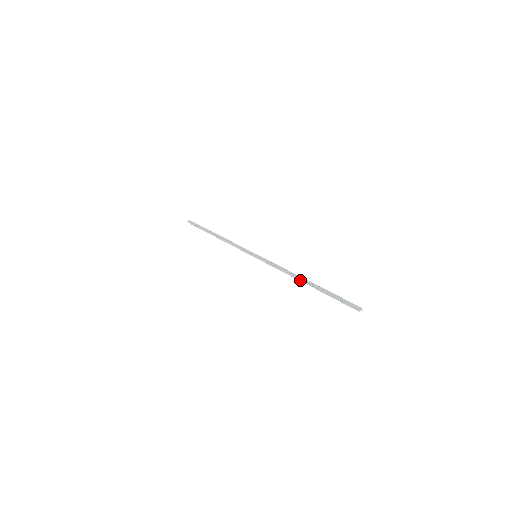
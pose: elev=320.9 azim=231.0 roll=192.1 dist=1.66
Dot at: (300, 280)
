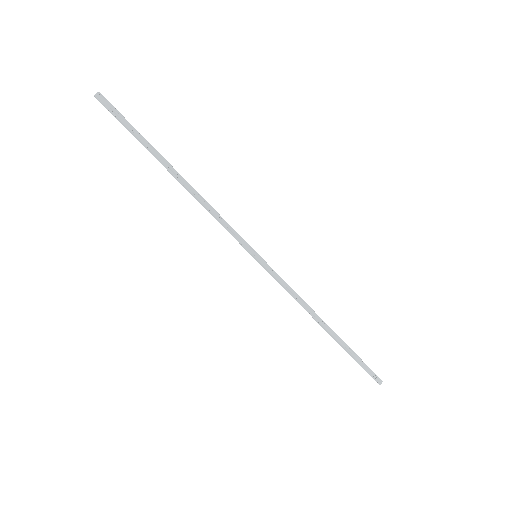
Dot at: (321, 325)
